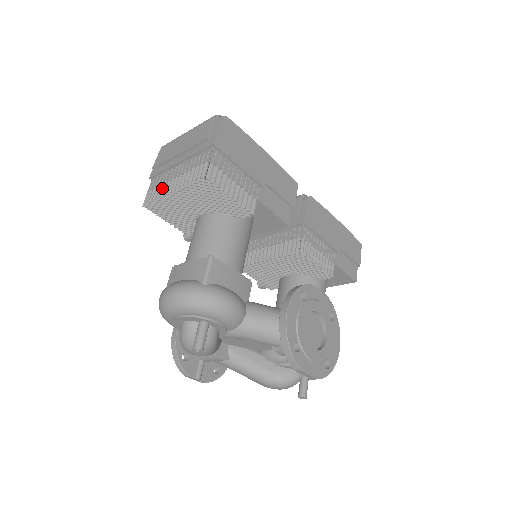
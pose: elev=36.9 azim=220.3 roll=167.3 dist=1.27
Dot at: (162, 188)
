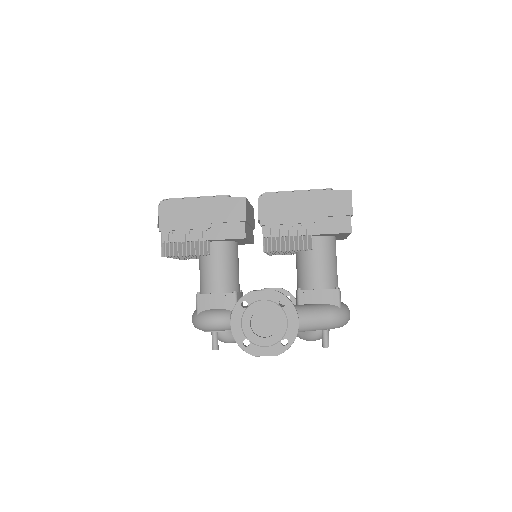
Dot at: occluded
